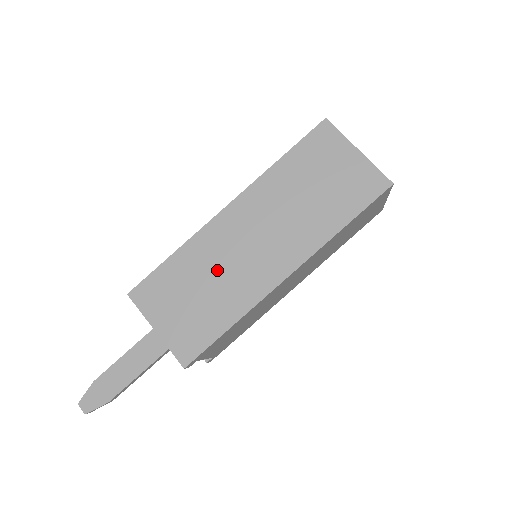
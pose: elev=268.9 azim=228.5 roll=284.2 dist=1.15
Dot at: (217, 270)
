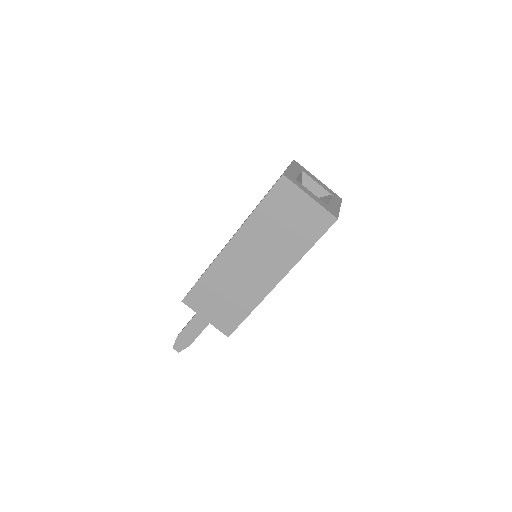
Dot at: (232, 283)
